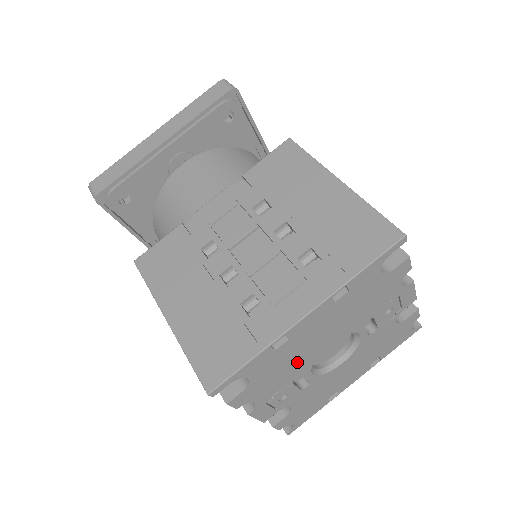
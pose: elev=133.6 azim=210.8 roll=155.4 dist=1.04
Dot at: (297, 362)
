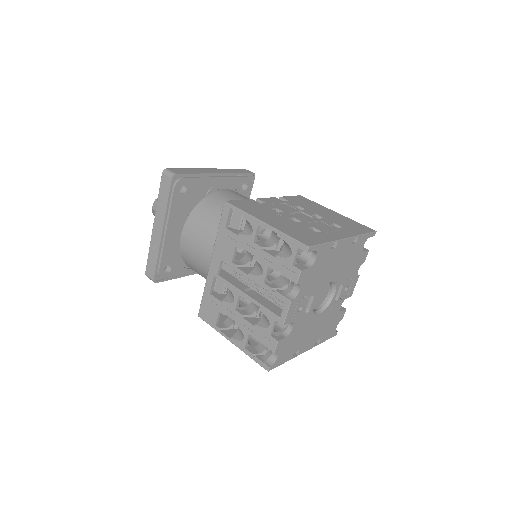
Dot at: (322, 277)
